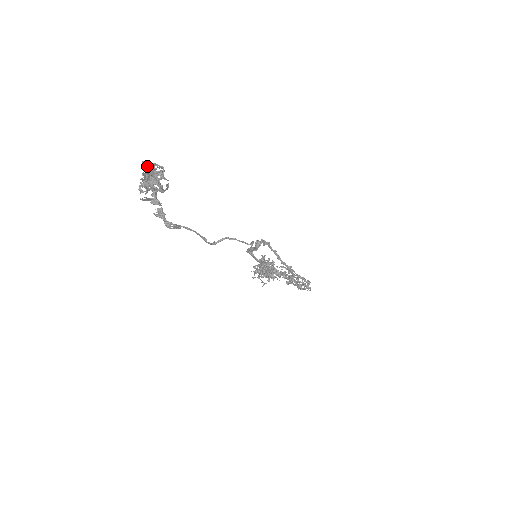
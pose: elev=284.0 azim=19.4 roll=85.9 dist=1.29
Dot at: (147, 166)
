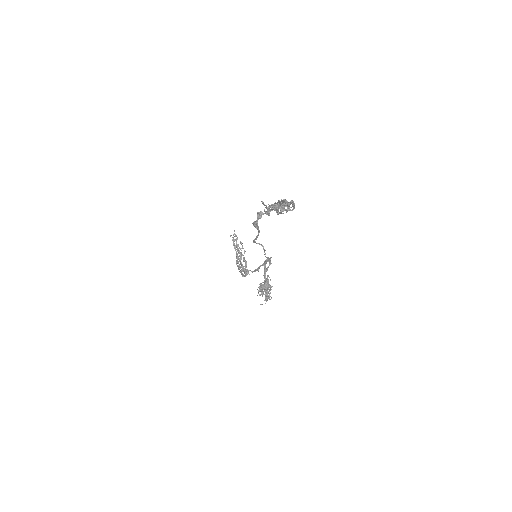
Dot at: (291, 203)
